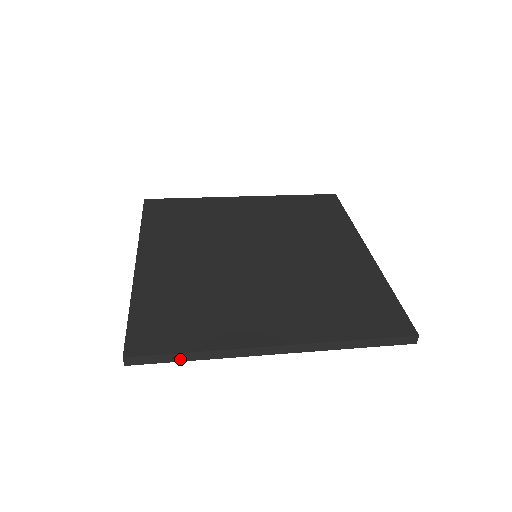
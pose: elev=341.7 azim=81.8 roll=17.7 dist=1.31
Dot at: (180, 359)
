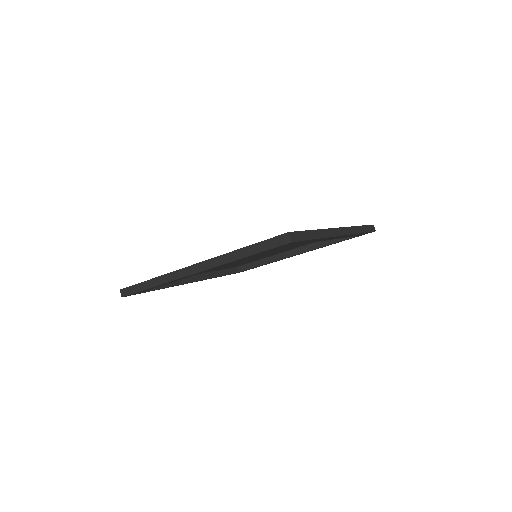
Dot at: (145, 287)
